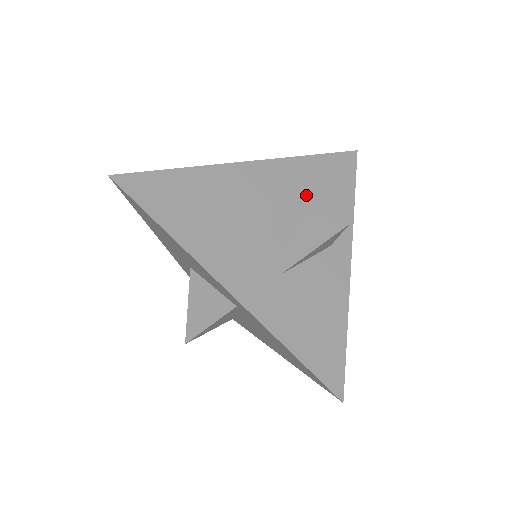
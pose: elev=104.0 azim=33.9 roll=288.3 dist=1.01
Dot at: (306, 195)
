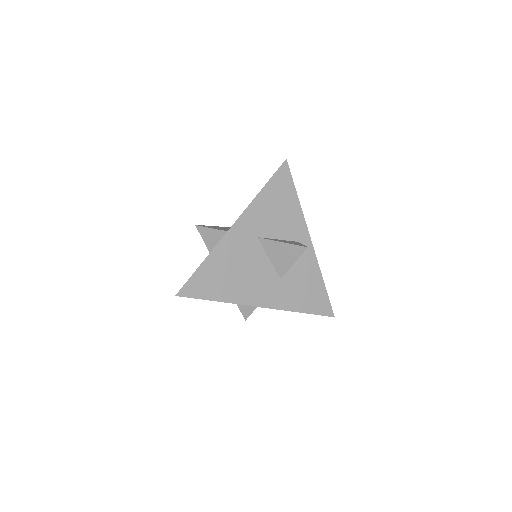
Dot at: (272, 221)
